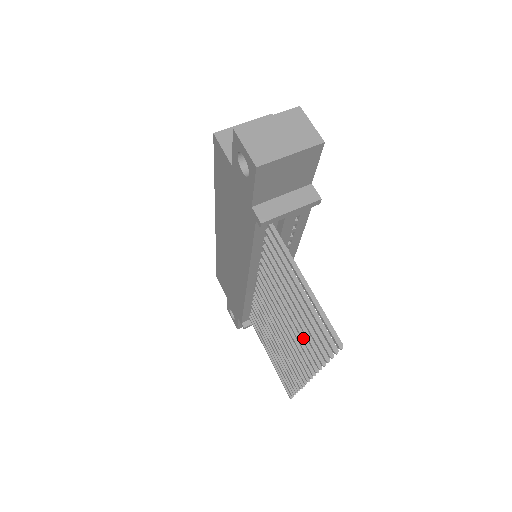
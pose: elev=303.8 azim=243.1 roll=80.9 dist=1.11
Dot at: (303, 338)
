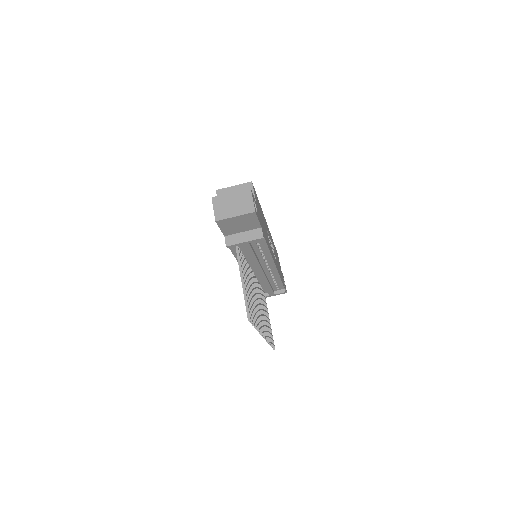
Dot at: occluded
